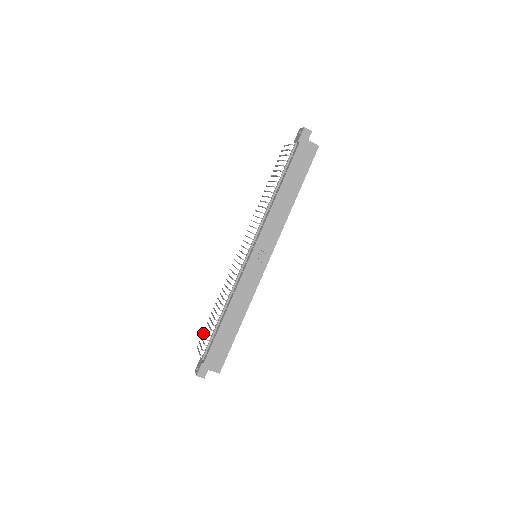
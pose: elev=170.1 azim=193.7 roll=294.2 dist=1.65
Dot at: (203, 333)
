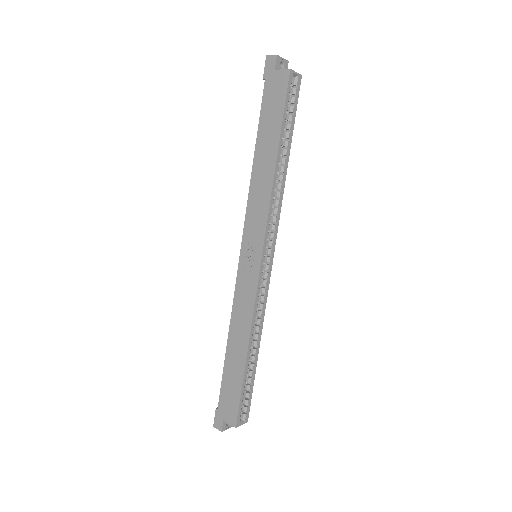
Dot at: occluded
